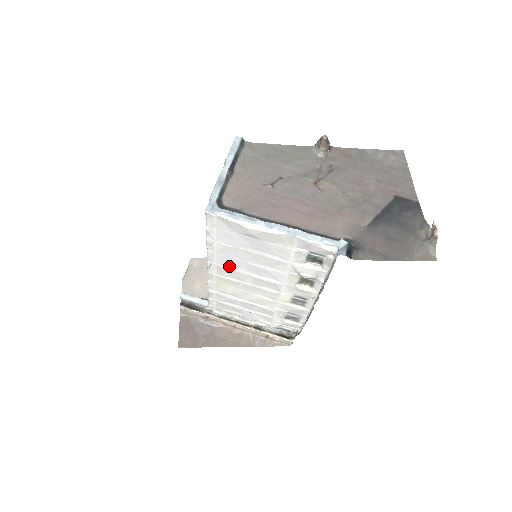
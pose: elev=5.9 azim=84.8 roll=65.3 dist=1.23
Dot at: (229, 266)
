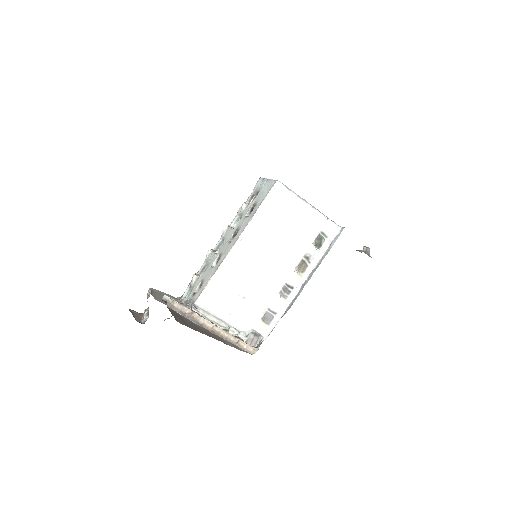
Dot at: (256, 242)
